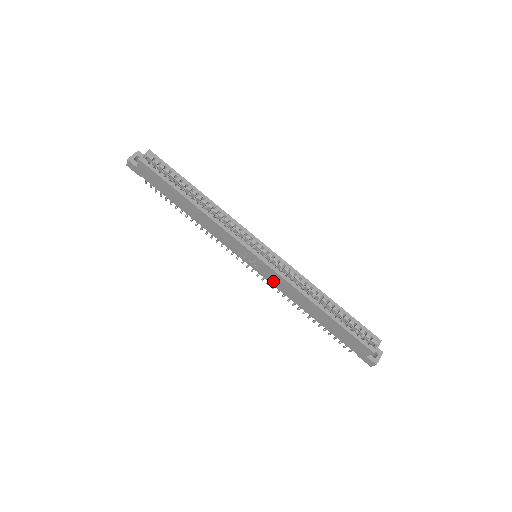
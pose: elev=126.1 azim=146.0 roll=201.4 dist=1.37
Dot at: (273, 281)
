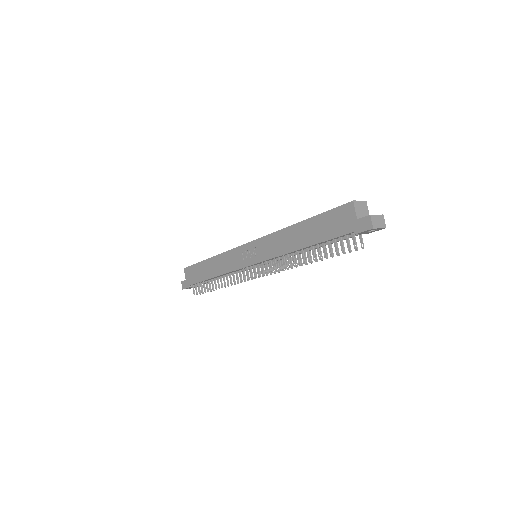
Dot at: (267, 253)
